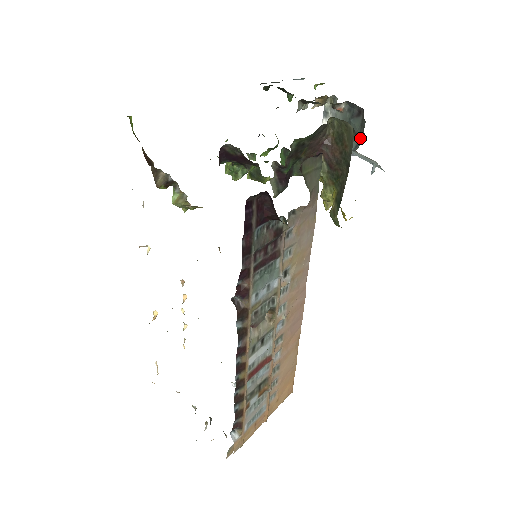
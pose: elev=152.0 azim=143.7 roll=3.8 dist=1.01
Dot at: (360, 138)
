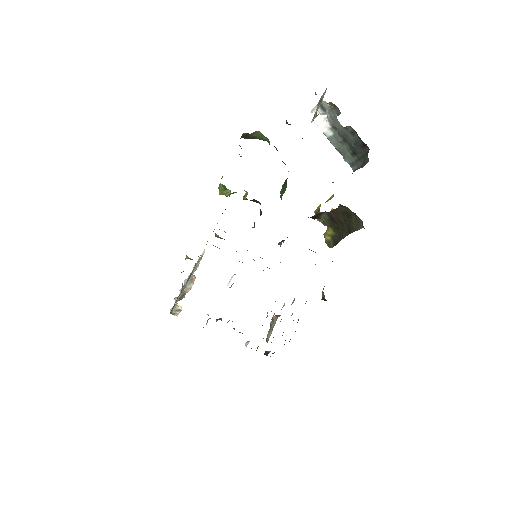
Dot at: (359, 161)
